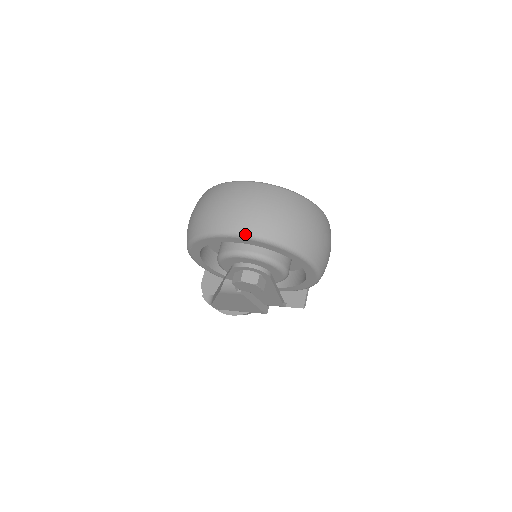
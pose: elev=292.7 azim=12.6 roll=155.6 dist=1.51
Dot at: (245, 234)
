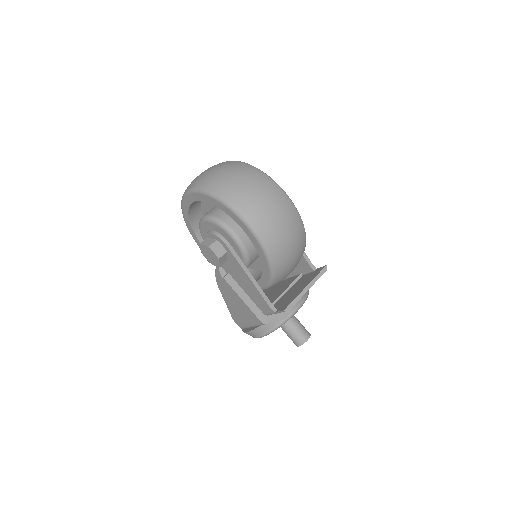
Dot at: (192, 188)
